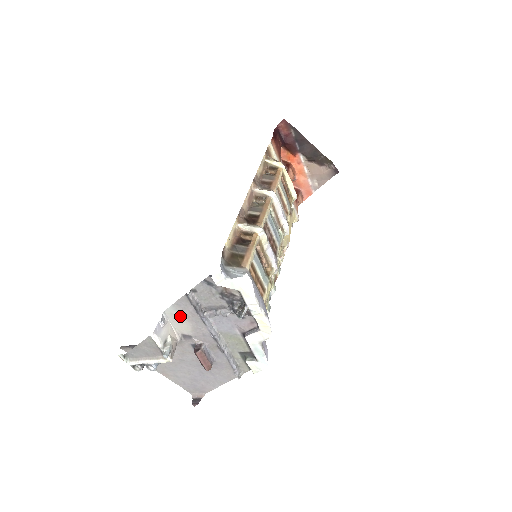
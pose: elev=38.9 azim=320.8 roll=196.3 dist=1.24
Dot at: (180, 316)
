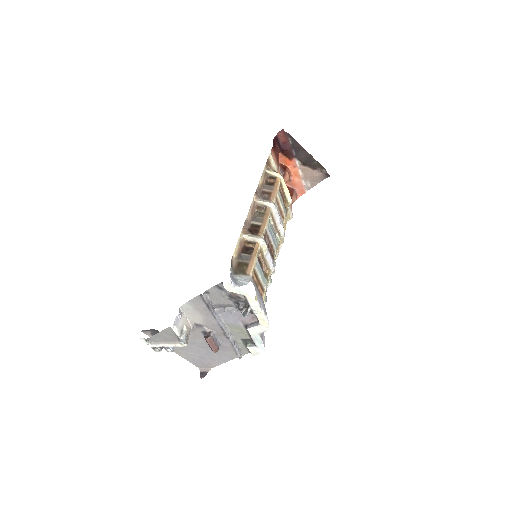
Dot at: (194, 310)
